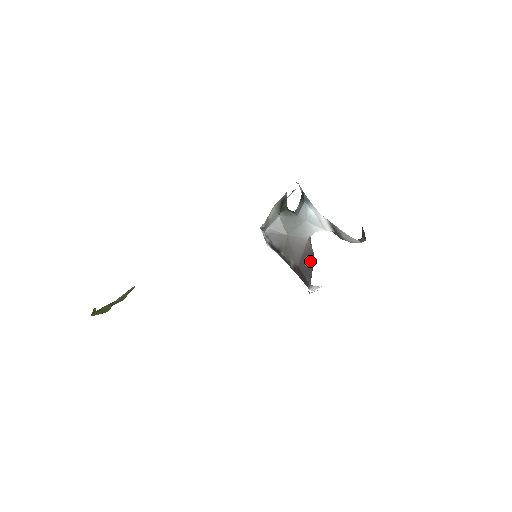
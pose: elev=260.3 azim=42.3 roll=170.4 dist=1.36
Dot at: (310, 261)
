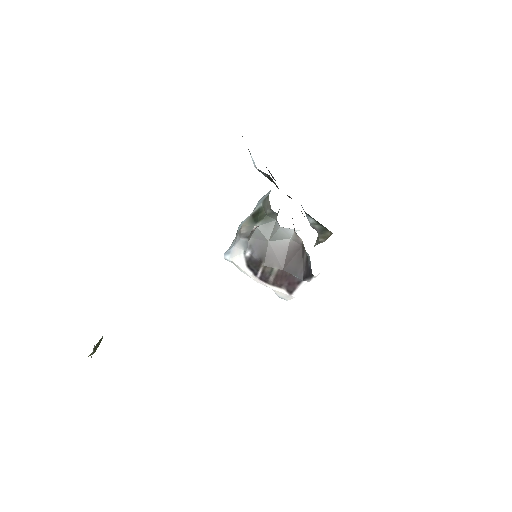
Dot at: (299, 256)
